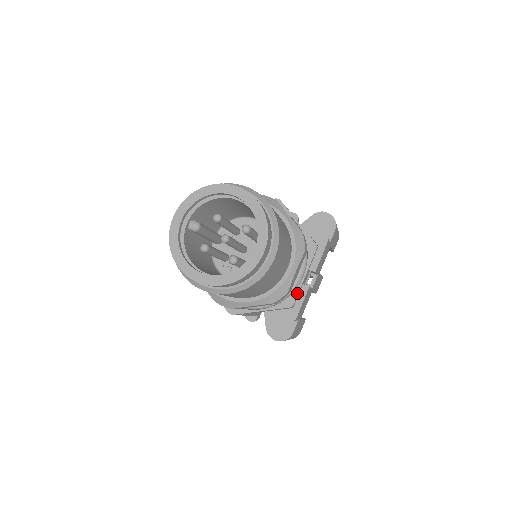
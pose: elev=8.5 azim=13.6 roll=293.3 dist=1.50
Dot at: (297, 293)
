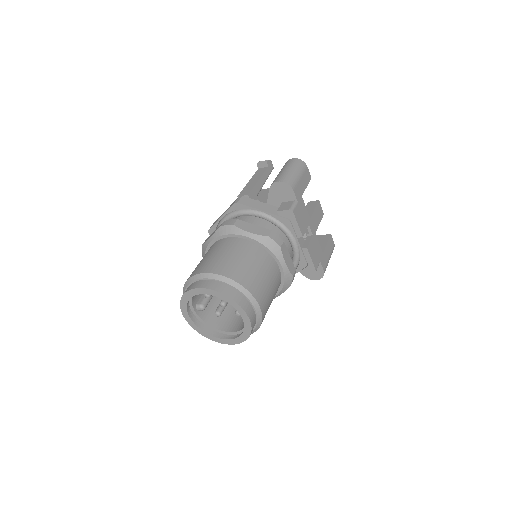
Dot at: (303, 256)
